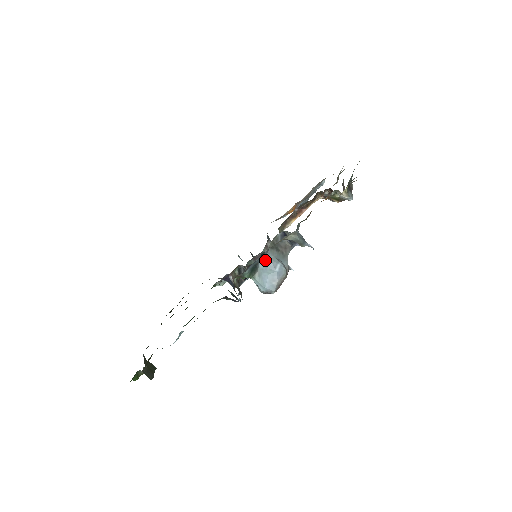
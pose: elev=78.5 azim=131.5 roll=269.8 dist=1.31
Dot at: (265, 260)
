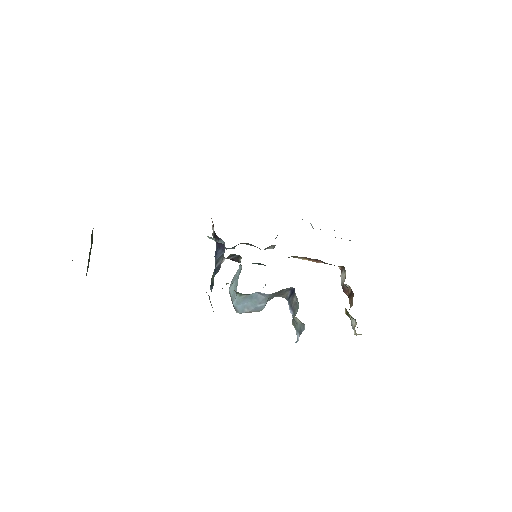
Dot at: (261, 294)
